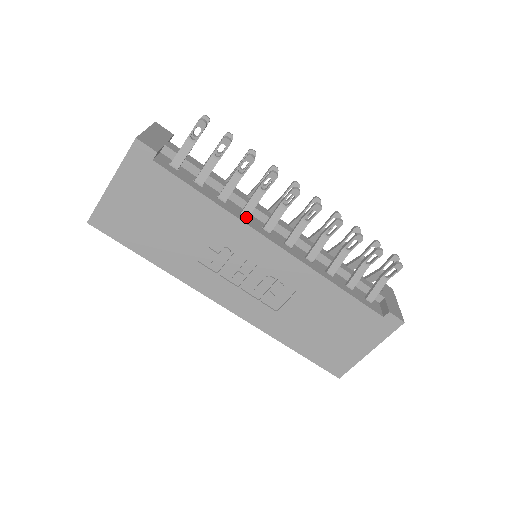
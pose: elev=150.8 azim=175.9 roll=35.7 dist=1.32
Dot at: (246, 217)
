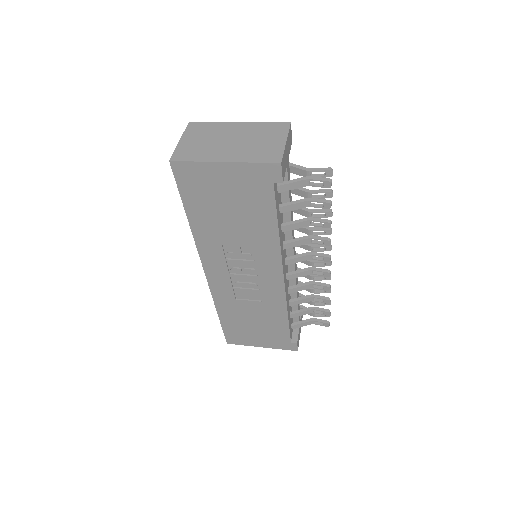
Dot at: (284, 248)
